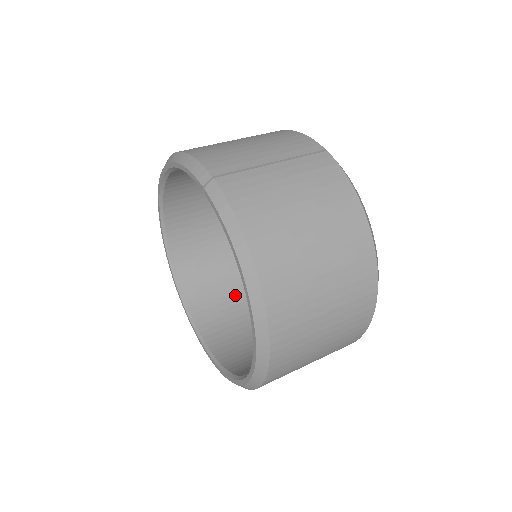
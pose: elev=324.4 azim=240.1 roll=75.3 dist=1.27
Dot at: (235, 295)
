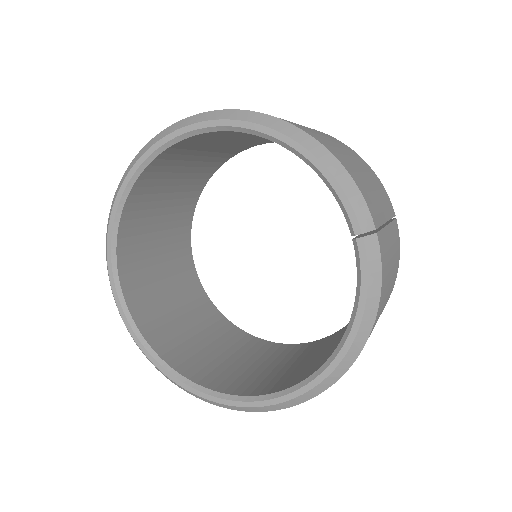
Dot at: (159, 251)
